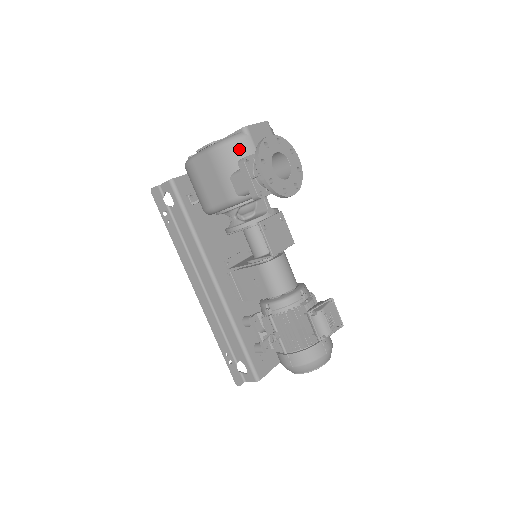
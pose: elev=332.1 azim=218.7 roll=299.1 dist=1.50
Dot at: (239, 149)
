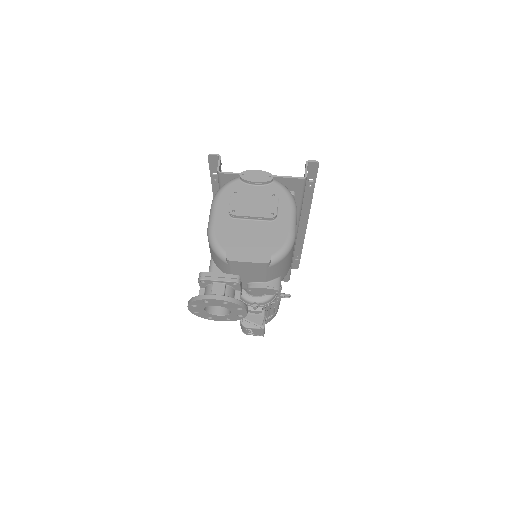
Dot at: (218, 260)
